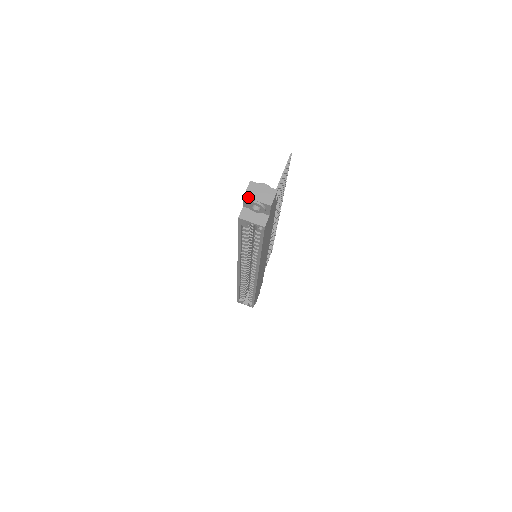
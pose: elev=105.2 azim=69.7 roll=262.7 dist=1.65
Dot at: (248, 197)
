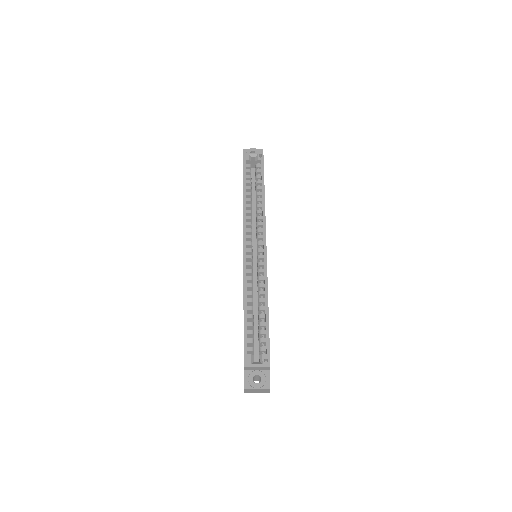
Dot at: (246, 149)
